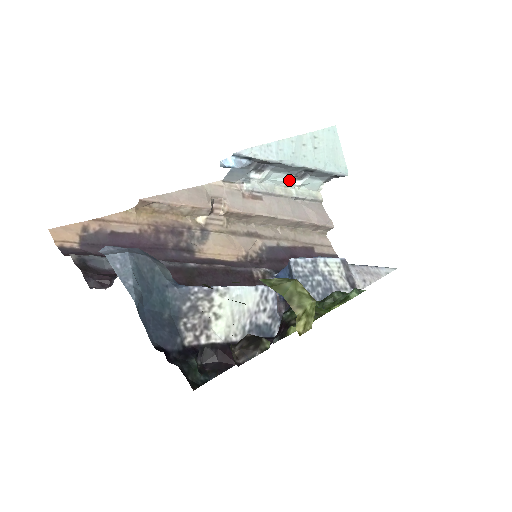
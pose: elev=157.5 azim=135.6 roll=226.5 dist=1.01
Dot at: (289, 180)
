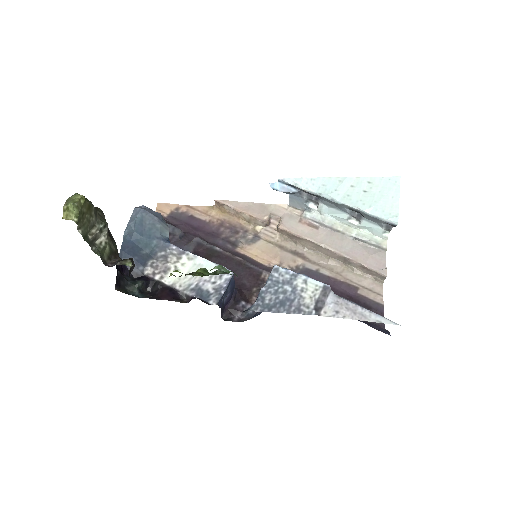
Dot at: (346, 218)
